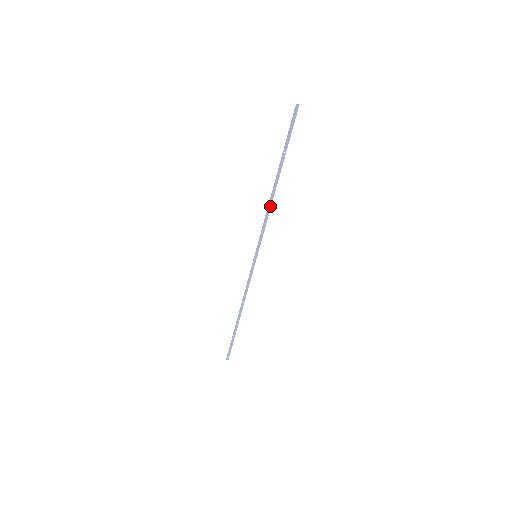
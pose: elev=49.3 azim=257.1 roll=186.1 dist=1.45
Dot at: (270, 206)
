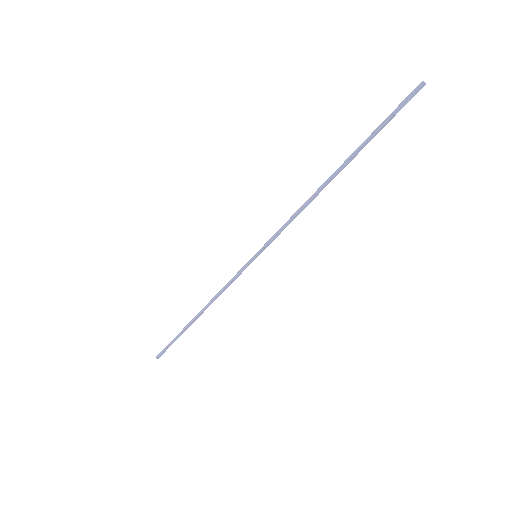
Dot at: (309, 202)
